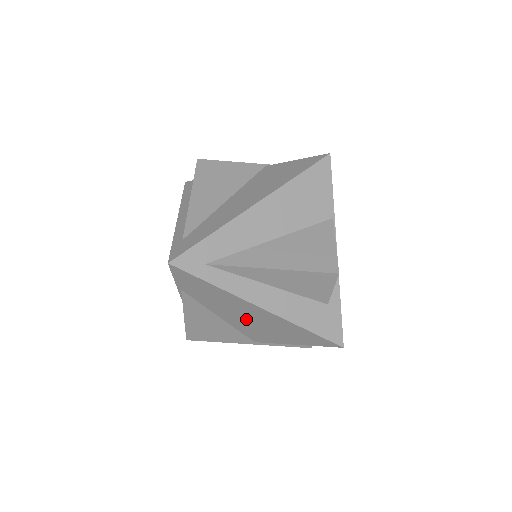
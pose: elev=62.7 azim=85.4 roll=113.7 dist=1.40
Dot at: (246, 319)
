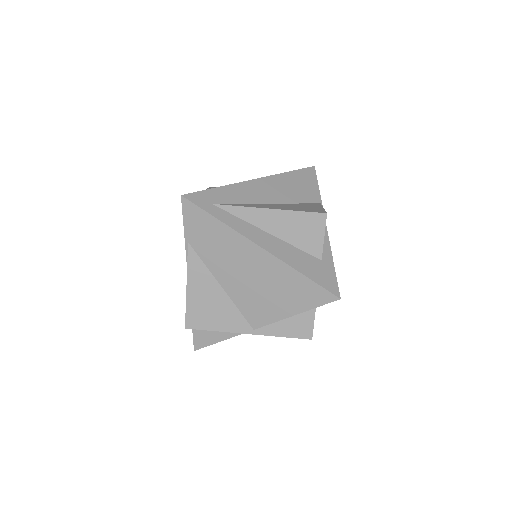
Dot at: (246, 278)
